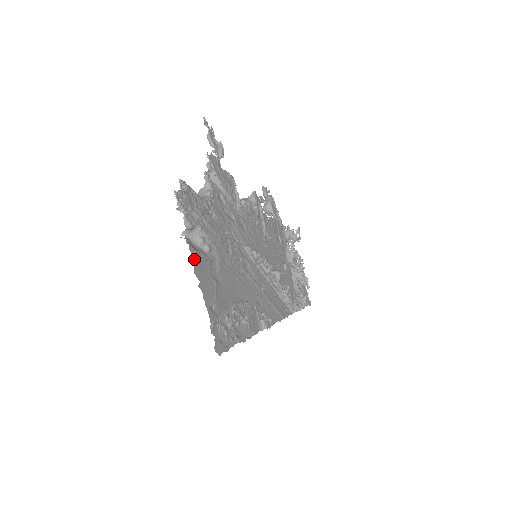
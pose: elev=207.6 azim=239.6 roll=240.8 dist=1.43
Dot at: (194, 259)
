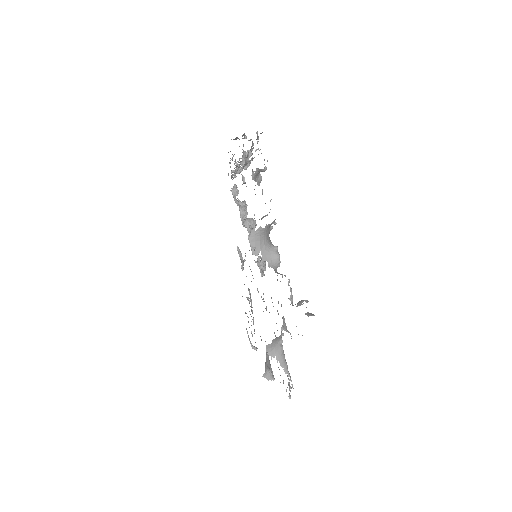
Dot at: occluded
